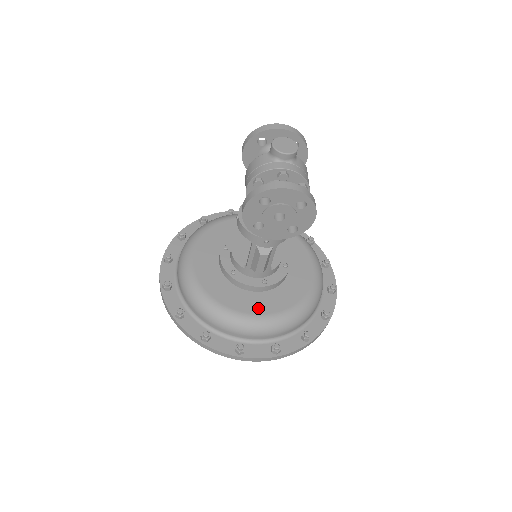
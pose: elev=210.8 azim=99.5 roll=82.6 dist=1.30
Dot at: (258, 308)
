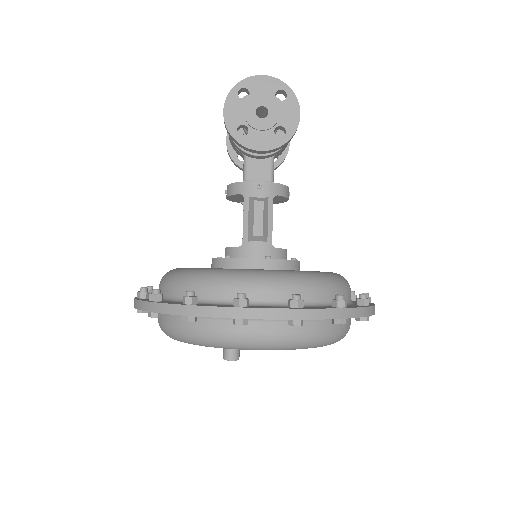
Dot at: occluded
